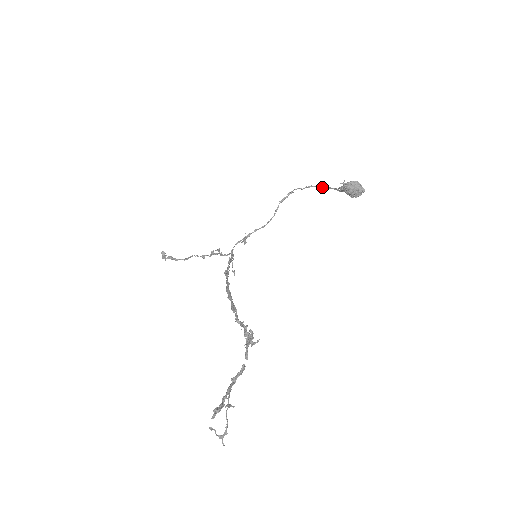
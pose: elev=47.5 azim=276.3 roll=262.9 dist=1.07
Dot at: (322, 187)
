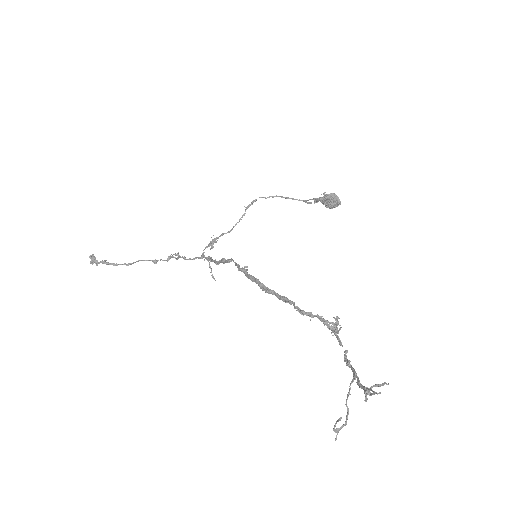
Dot at: (286, 198)
